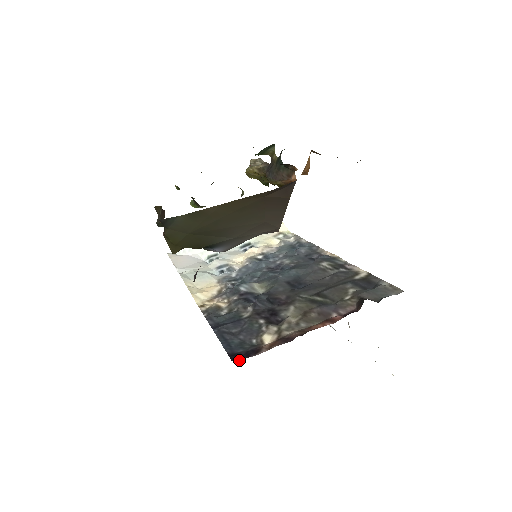
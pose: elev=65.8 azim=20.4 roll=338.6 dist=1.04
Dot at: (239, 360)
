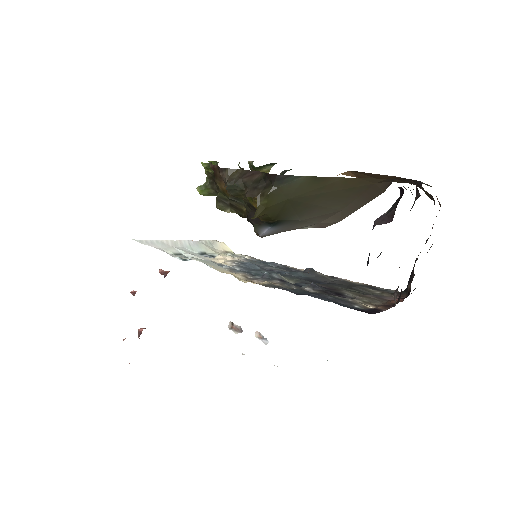
Dot at: (374, 313)
